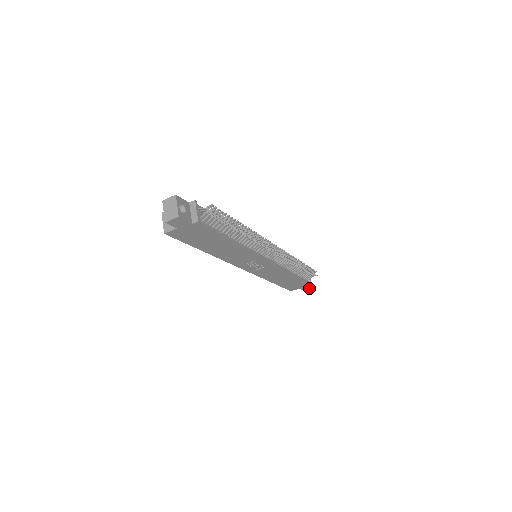
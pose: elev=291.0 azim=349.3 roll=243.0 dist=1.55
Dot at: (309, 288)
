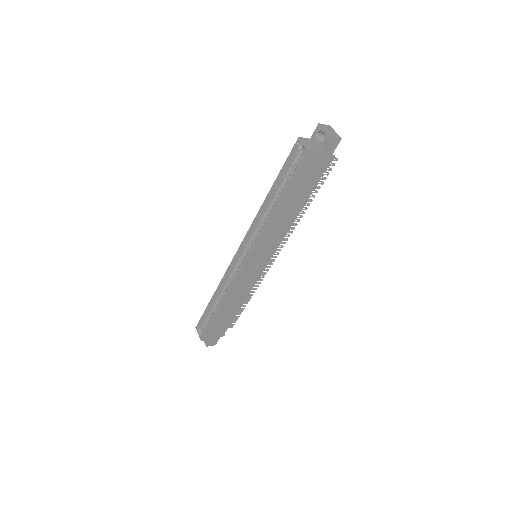
Dot at: (213, 345)
